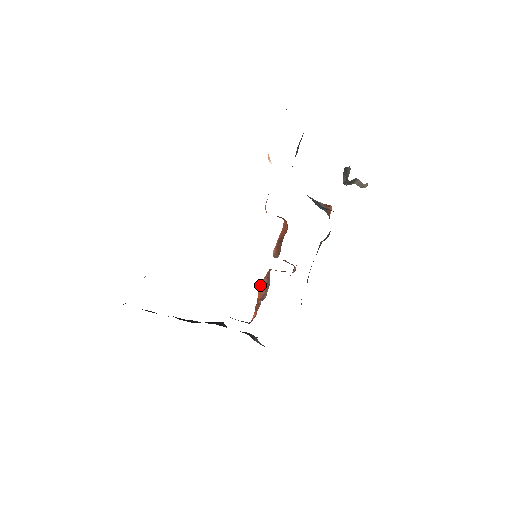
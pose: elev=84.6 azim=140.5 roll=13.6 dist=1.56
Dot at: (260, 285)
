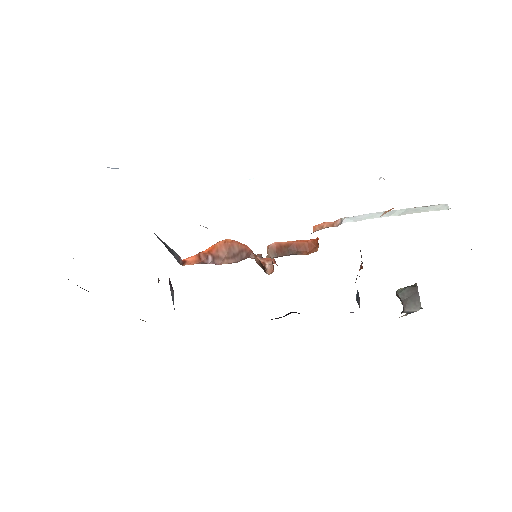
Dot at: (226, 240)
